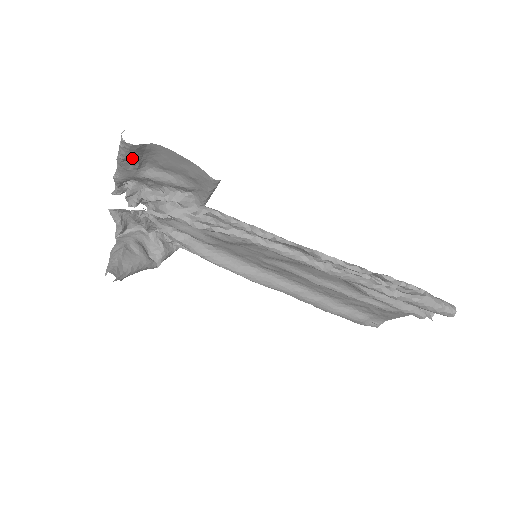
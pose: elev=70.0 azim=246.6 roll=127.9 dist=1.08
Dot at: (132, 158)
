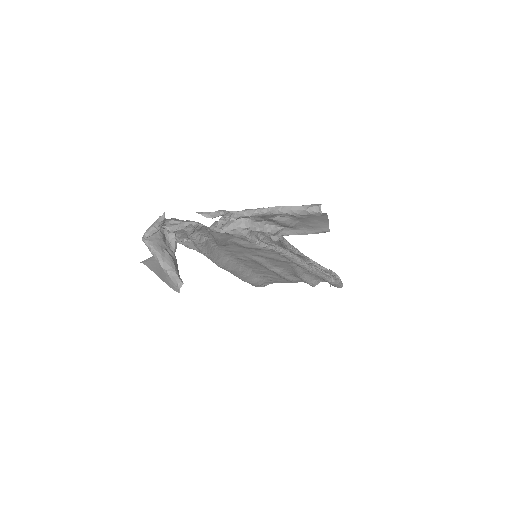
Dot at: occluded
